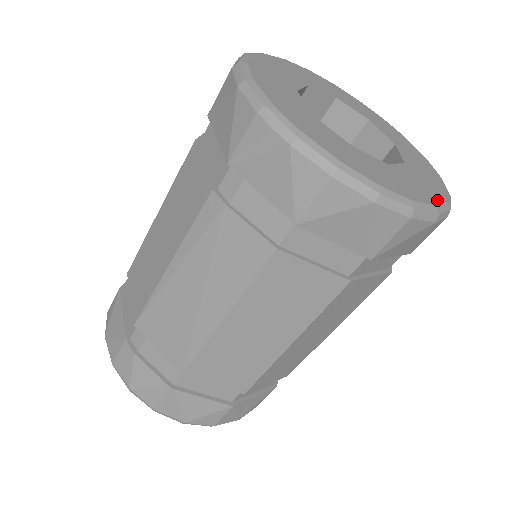
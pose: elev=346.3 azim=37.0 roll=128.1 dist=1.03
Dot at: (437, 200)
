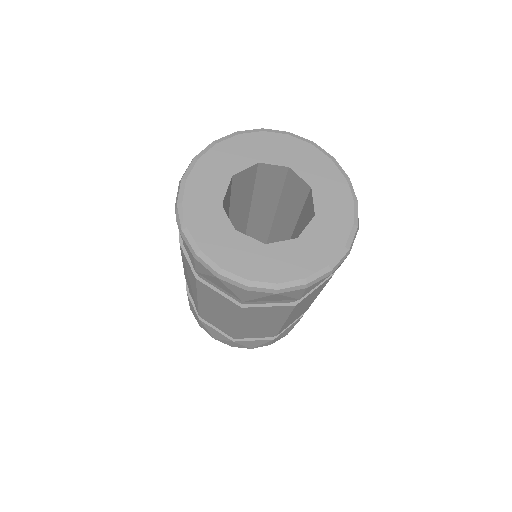
Dot at: (290, 277)
